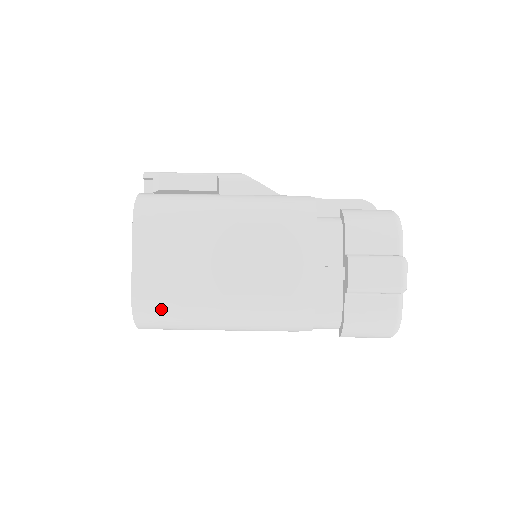
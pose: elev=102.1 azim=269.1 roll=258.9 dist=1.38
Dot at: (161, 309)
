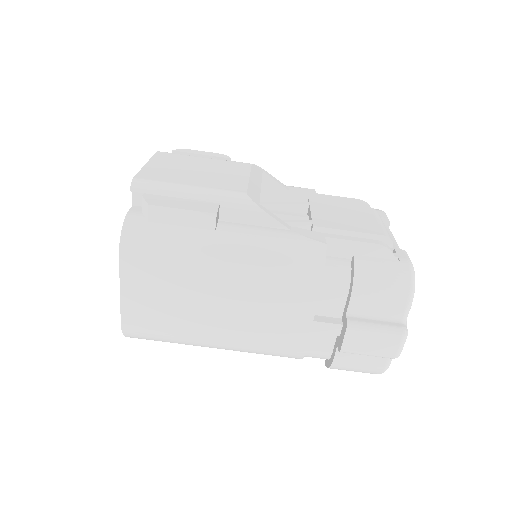
Dot at: (151, 335)
